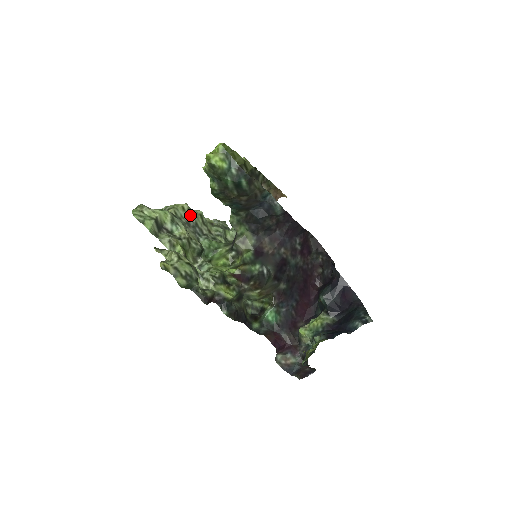
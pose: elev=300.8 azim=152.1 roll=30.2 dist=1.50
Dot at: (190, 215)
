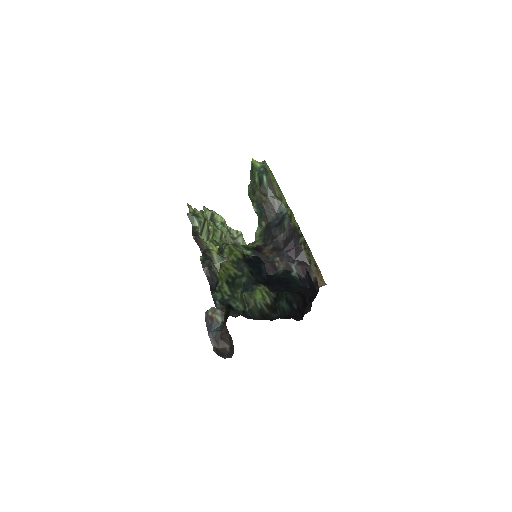
Dot at: (239, 238)
